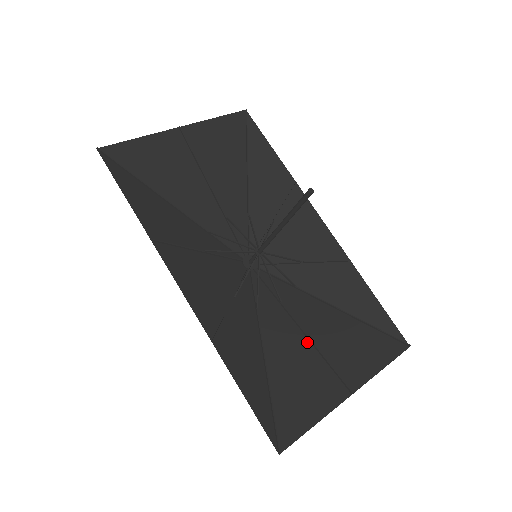
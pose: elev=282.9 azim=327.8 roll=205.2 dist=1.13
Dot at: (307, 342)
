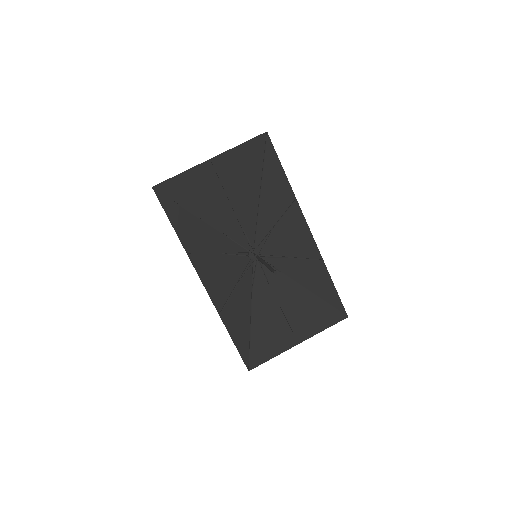
Dot at: (280, 310)
